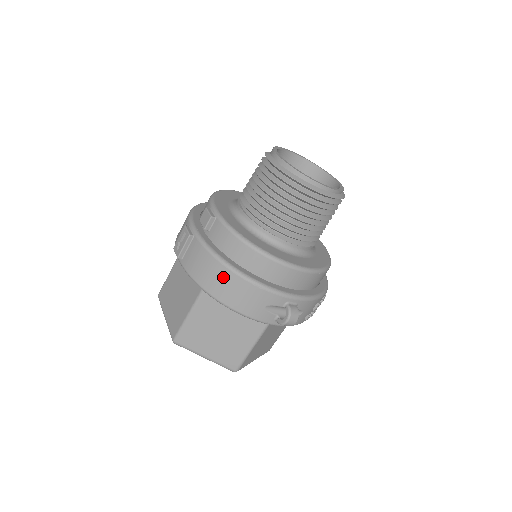
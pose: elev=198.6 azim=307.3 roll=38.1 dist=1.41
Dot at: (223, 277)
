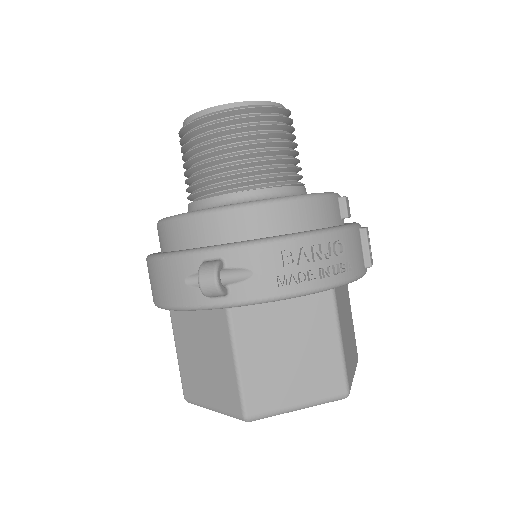
Dot at: (150, 273)
